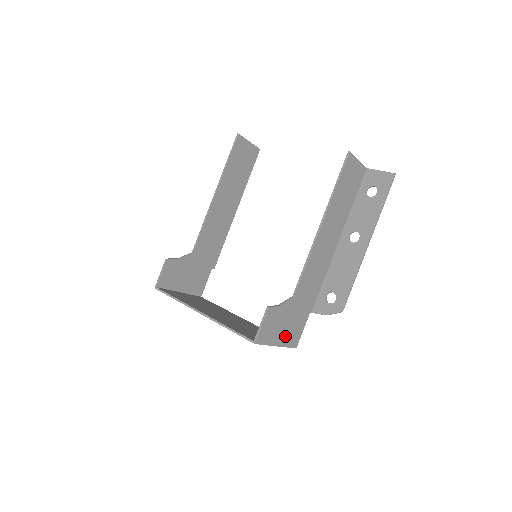
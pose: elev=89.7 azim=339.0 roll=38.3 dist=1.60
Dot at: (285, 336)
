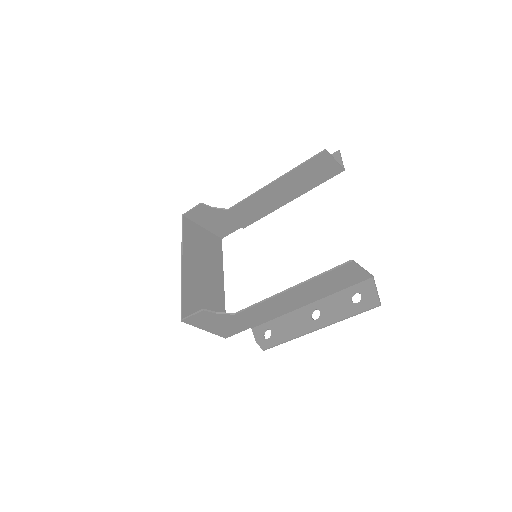
Dot at: (216, 329)
